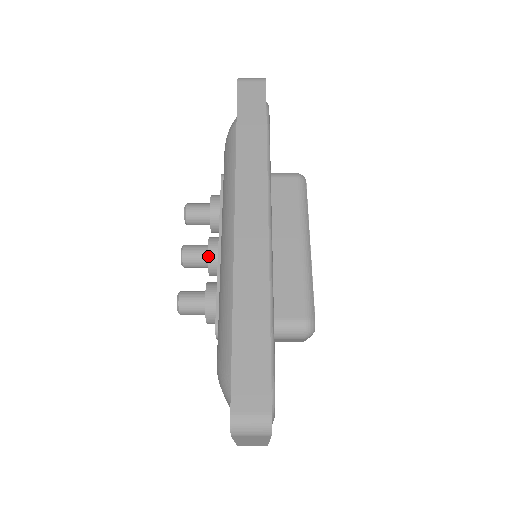
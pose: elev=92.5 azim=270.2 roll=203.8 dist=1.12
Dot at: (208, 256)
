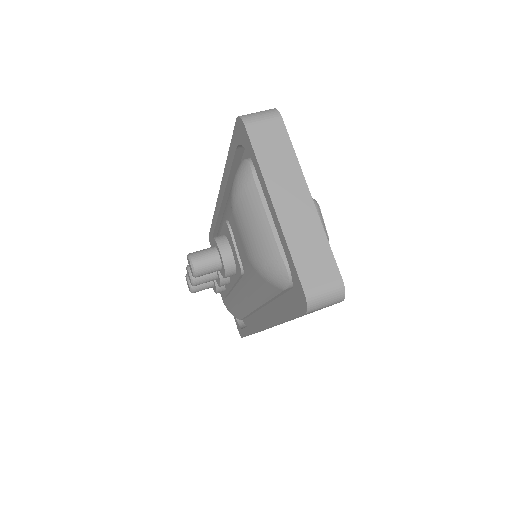
Dot at: occluded
